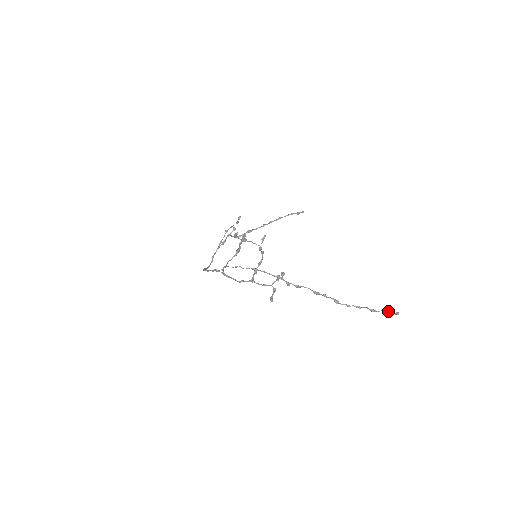
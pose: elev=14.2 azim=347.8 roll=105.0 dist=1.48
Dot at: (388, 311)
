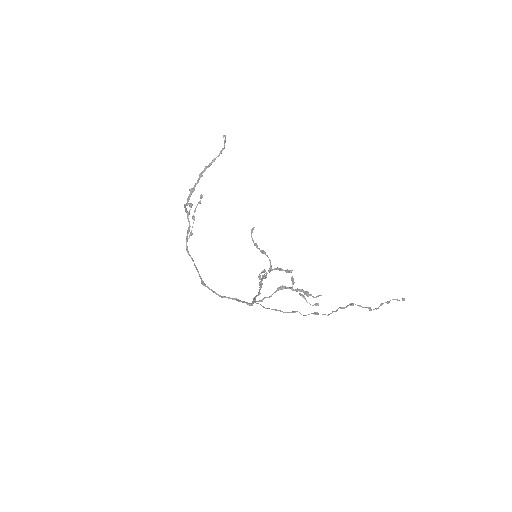
Dot at: (399, 300)
